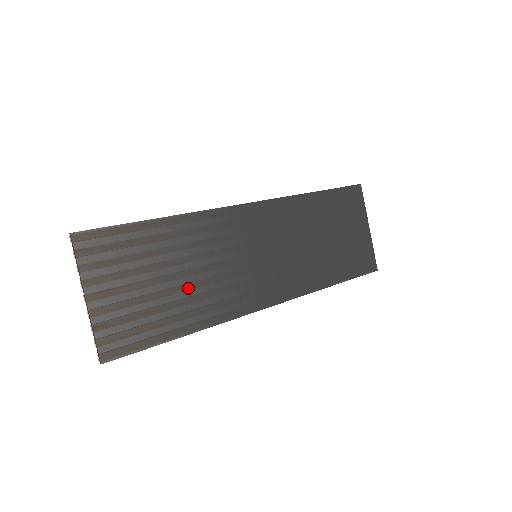
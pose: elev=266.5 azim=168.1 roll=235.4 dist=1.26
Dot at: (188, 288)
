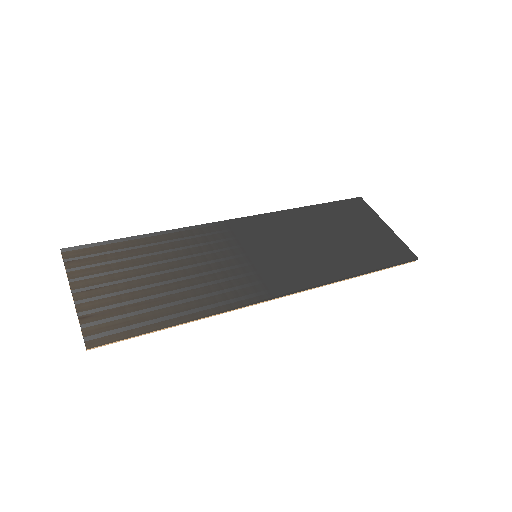
Dot at: (181, 282)
